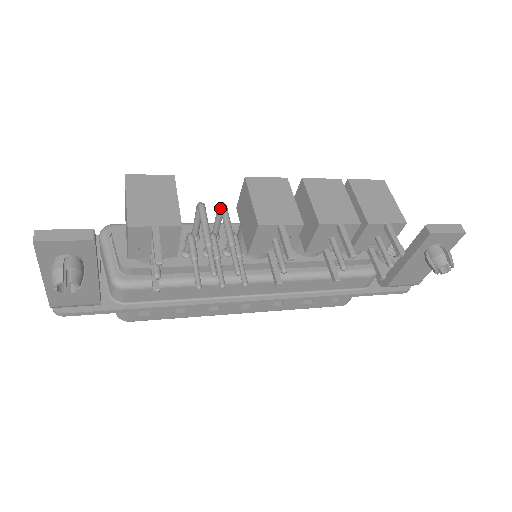
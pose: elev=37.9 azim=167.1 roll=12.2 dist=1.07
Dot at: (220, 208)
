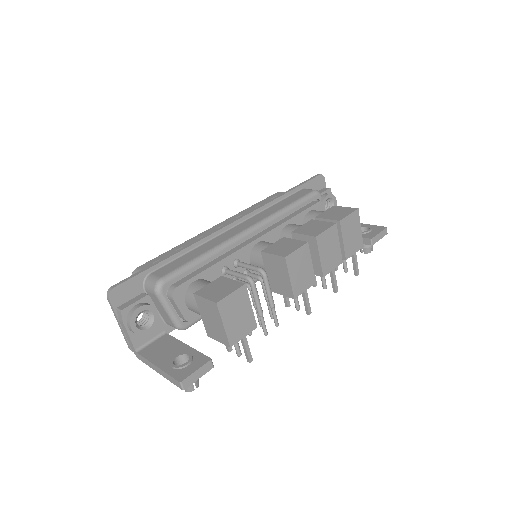
Dot at: (263, 278)
